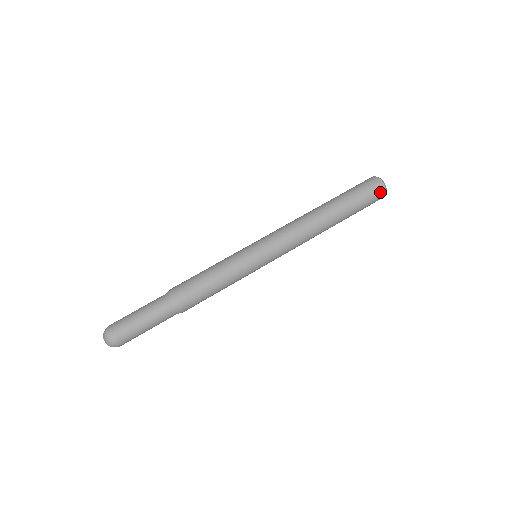
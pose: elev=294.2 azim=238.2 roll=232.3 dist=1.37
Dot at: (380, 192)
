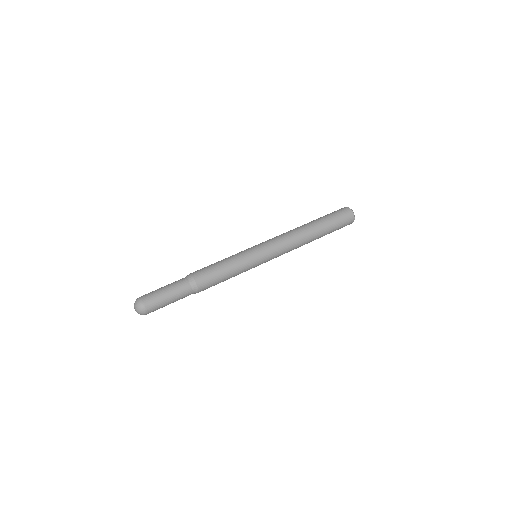
Dot at: (350, 223)
